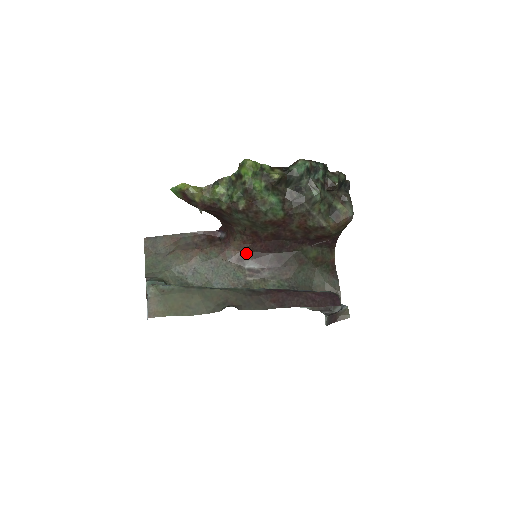
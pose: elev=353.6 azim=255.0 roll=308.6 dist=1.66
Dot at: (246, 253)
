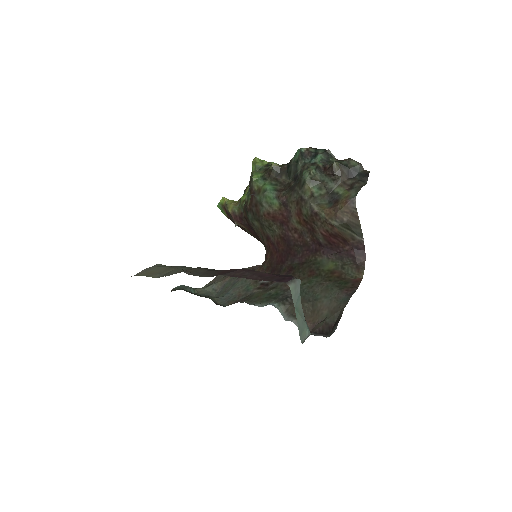
Dot at: (266, 268)
